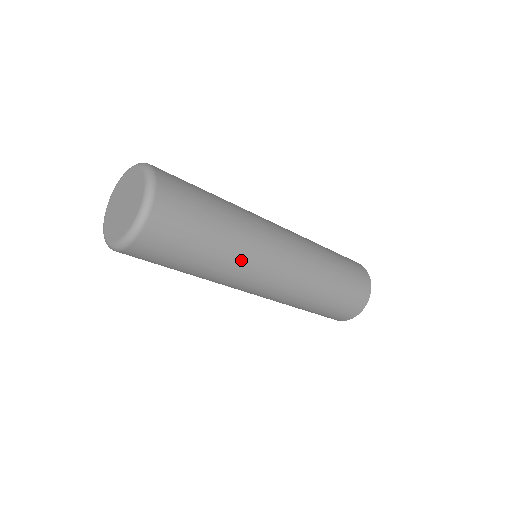
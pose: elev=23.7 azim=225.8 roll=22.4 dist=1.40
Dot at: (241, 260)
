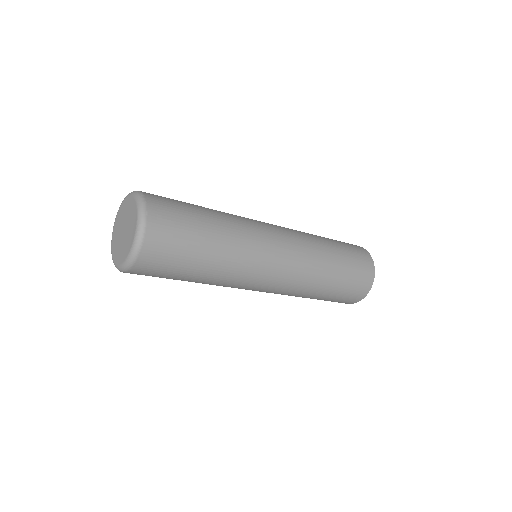
Dot at: (232, 274)
